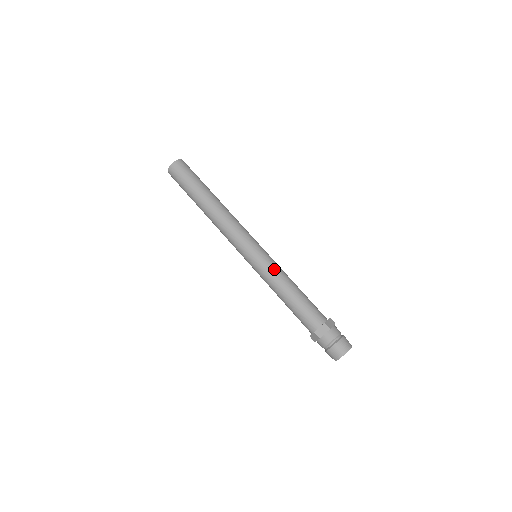
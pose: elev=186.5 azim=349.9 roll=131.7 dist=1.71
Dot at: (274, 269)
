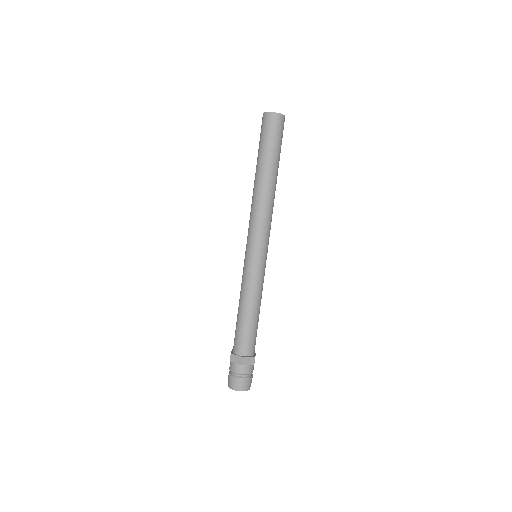
Dot at: (252, 282)
